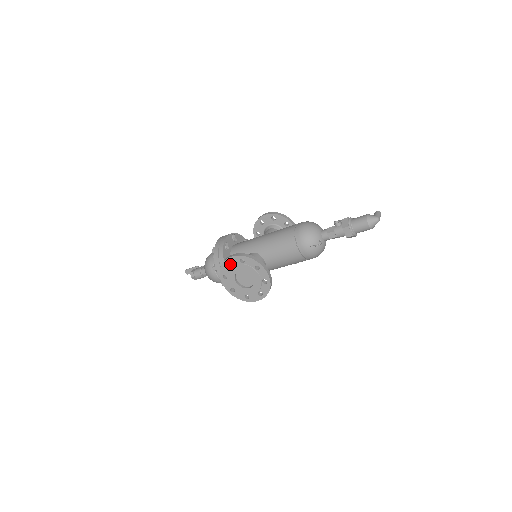
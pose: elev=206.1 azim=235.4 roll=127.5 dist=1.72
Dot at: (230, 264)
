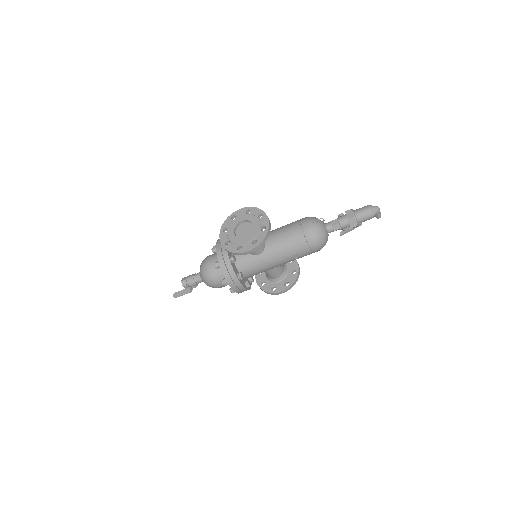
Dot at: occluded
